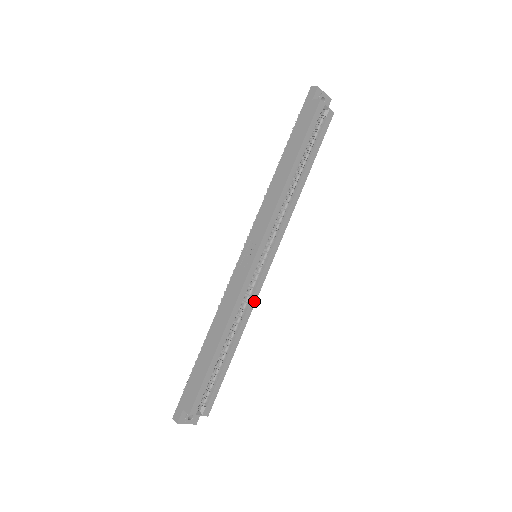
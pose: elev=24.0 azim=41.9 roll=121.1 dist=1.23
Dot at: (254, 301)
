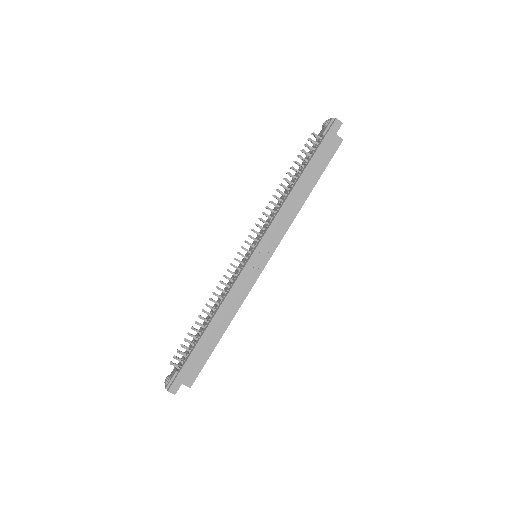
Dot at: occluded
